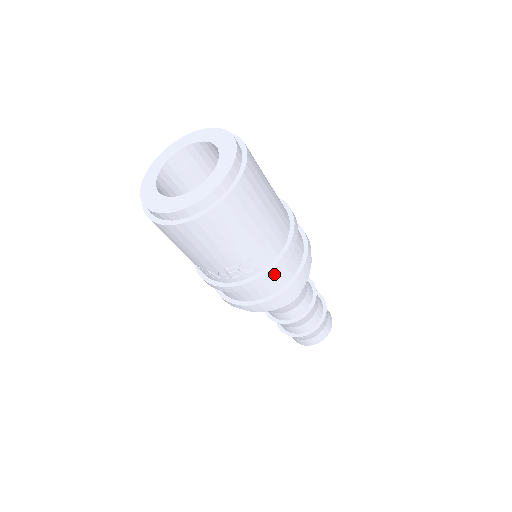
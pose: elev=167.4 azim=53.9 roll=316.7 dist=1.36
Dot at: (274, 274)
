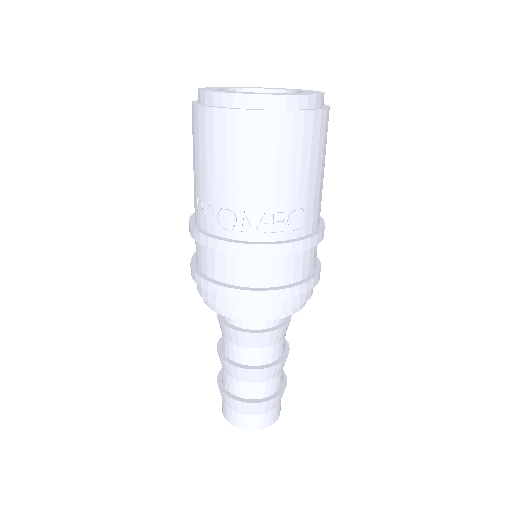
Dot at: (312, 247)
